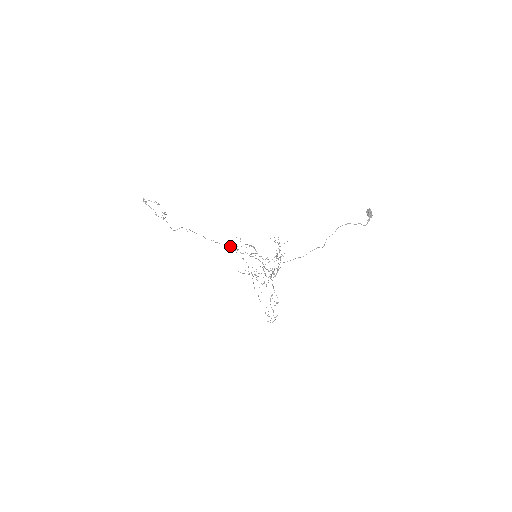
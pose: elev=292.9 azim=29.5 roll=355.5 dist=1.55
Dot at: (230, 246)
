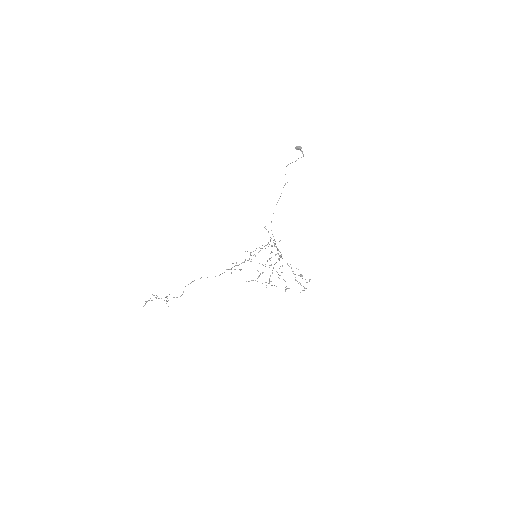
Dot at: occluded
